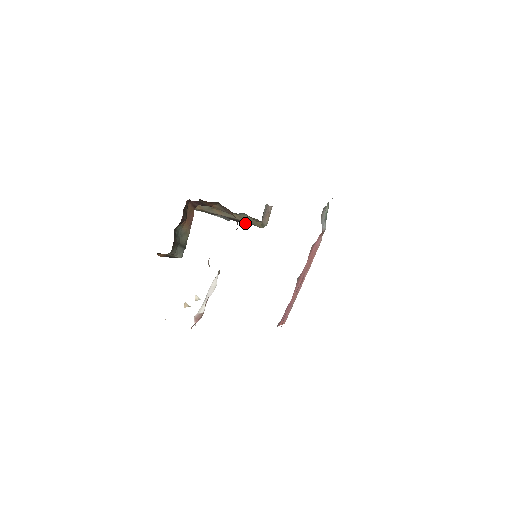
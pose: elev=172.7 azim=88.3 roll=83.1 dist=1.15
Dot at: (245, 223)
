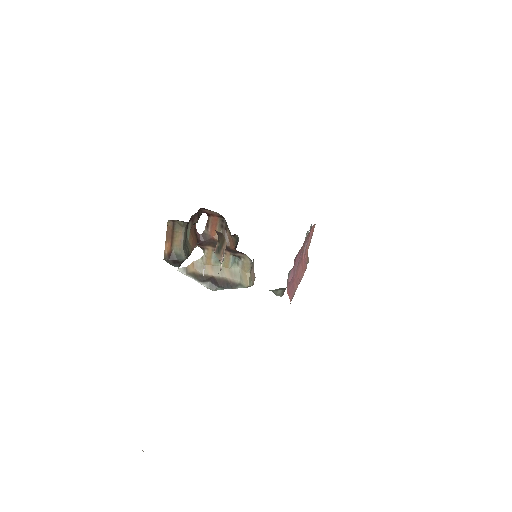
Dot at: (232, 285)
